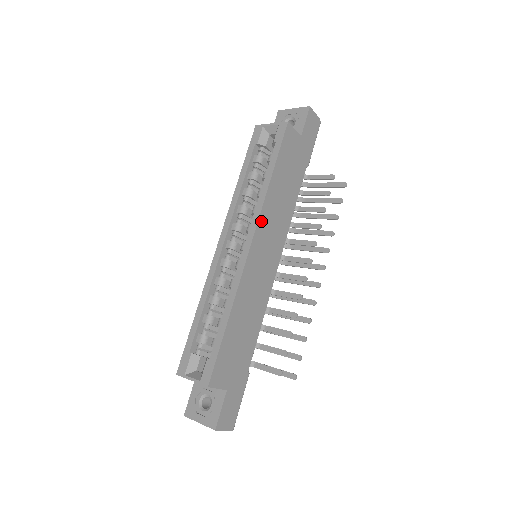
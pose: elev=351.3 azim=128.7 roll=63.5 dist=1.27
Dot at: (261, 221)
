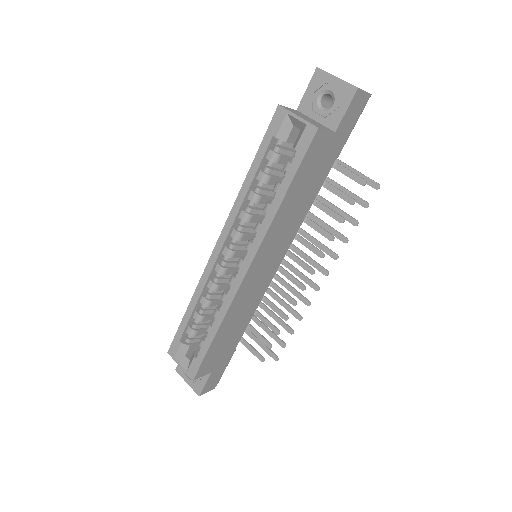
Dot at: (263, 246)
